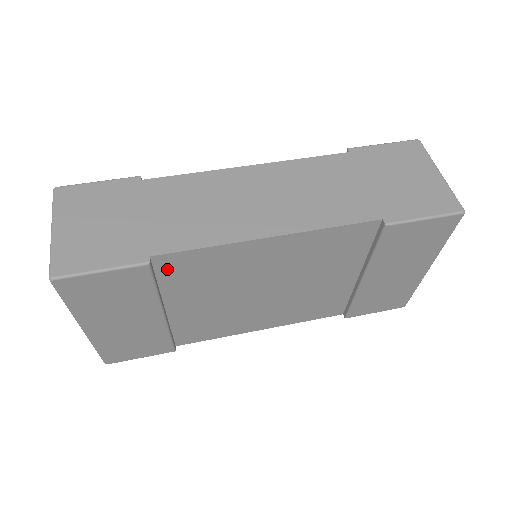
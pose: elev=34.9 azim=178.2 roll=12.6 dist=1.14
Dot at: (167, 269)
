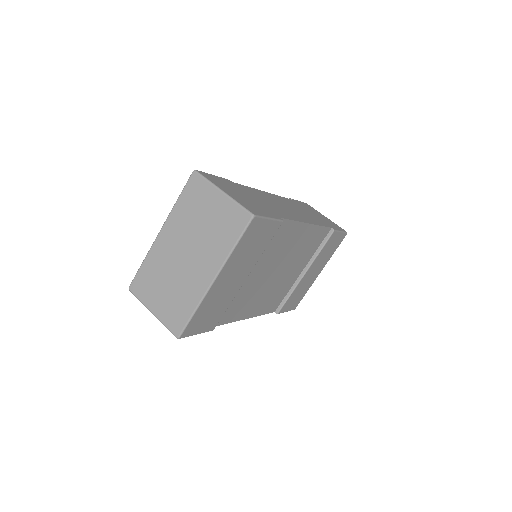
Dot at: occluded
